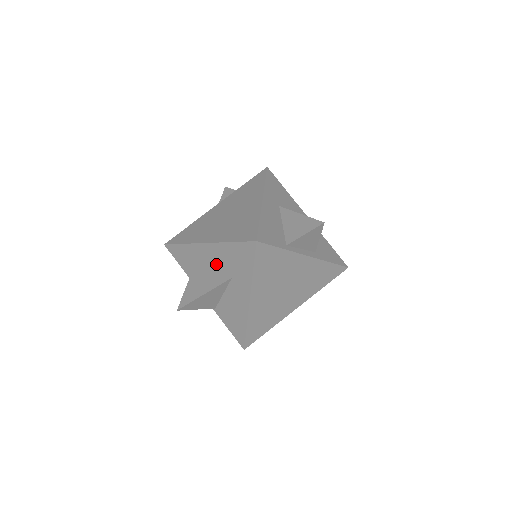
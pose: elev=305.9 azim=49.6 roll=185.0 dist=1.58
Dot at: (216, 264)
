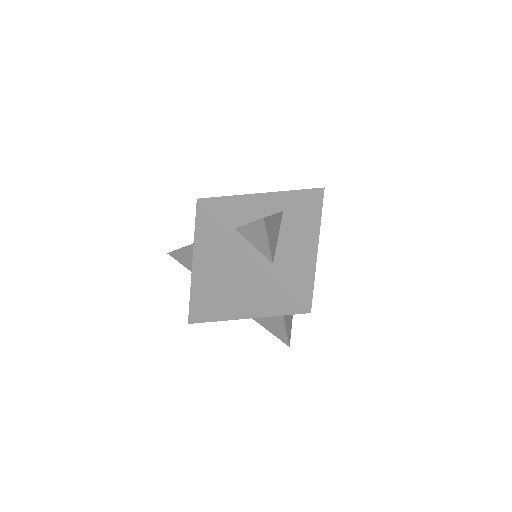
Dot at: occluded
